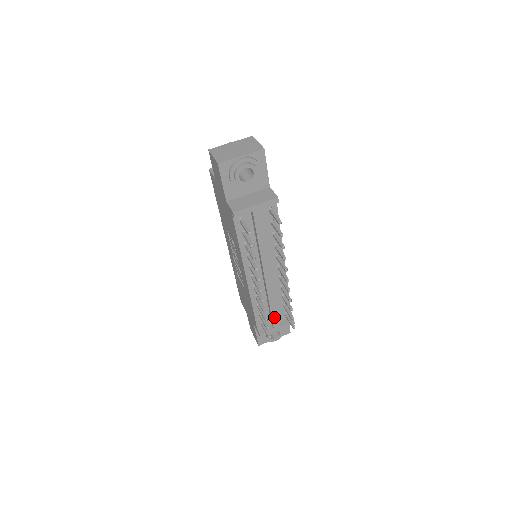
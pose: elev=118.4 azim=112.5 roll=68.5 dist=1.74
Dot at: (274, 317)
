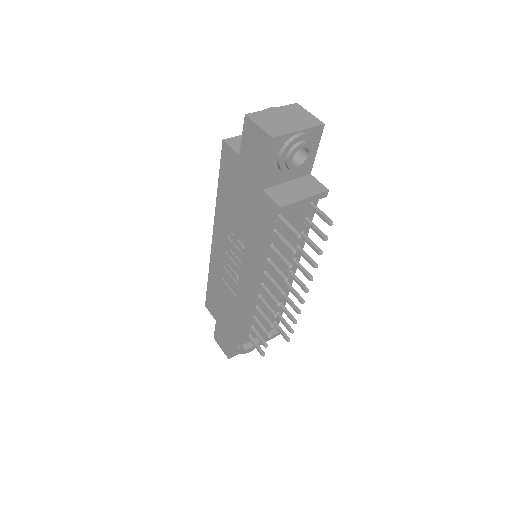
Dot at: (266, 329)
